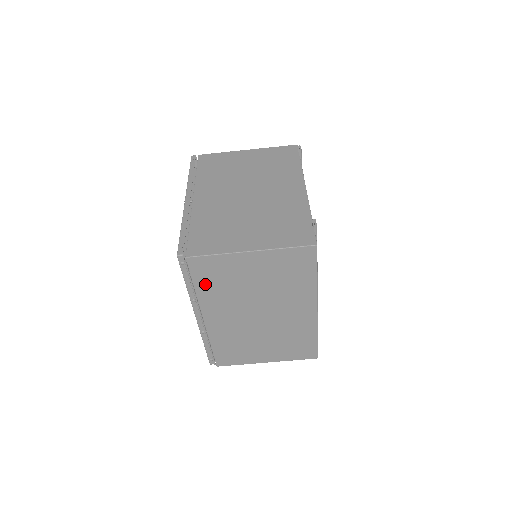
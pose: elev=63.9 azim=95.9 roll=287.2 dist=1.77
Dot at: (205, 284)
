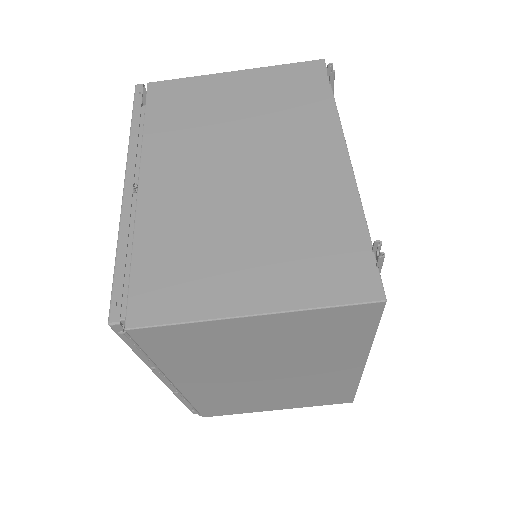
Dot at: (170, 355)
